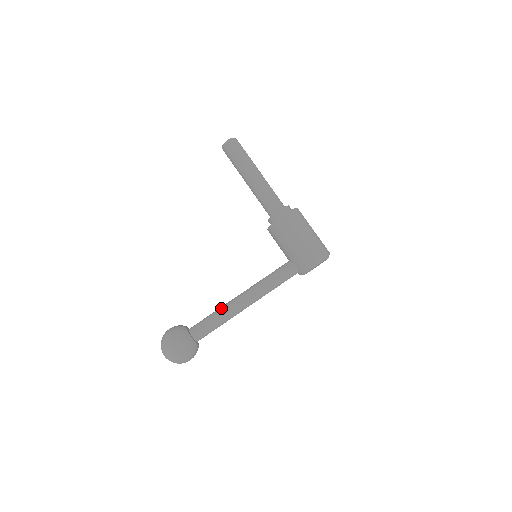
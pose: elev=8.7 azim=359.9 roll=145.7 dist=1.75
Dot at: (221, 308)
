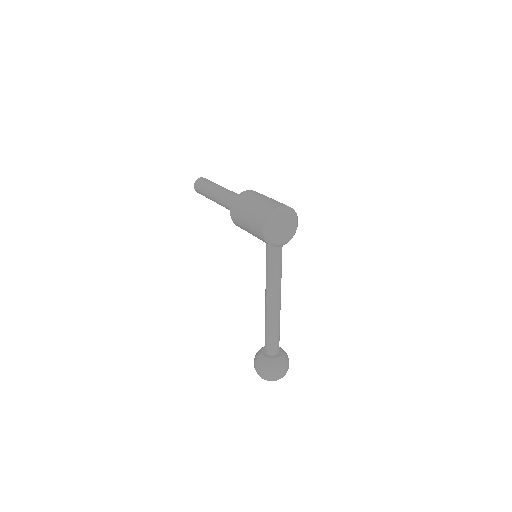
Dot at: occluded
